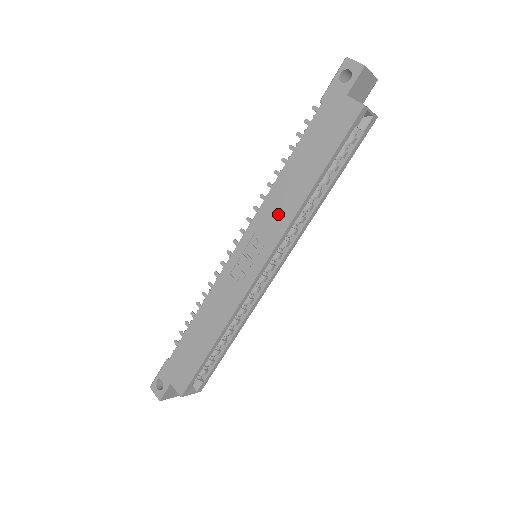
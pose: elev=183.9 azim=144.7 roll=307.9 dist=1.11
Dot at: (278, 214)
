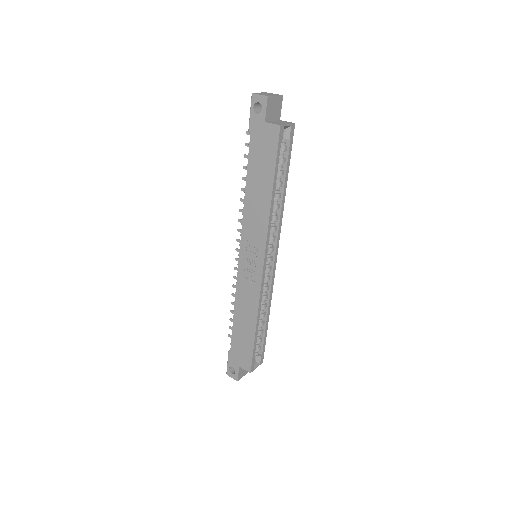
Dot at: (257, 223)
